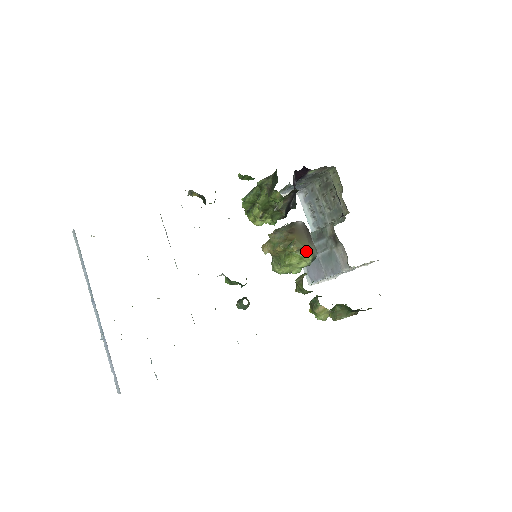
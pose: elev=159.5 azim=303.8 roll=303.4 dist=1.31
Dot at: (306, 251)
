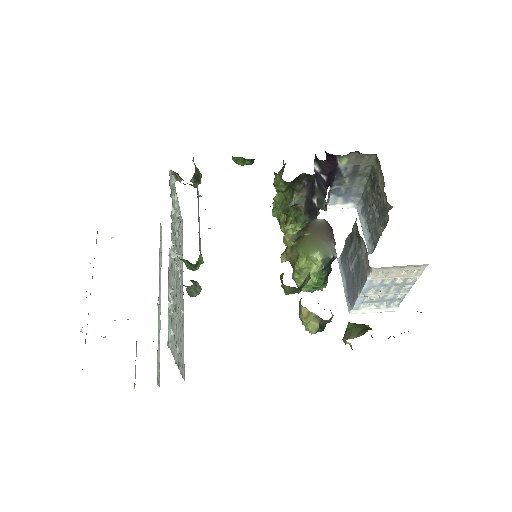
Dot at: (314, 248)
